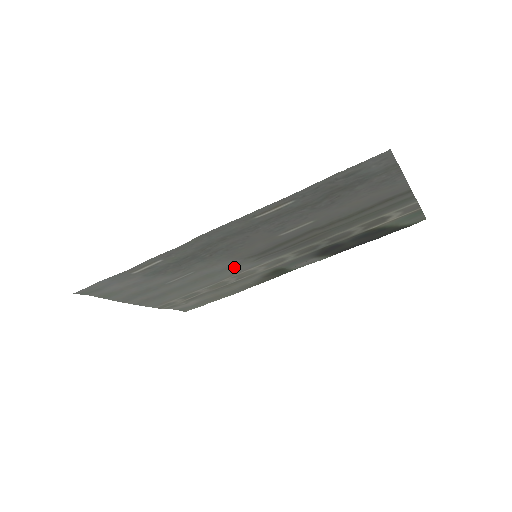
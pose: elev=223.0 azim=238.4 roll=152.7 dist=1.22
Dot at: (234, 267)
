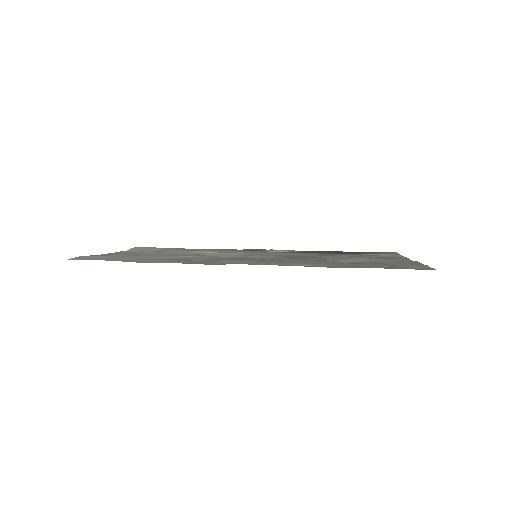
Dot at: (229, 255)
